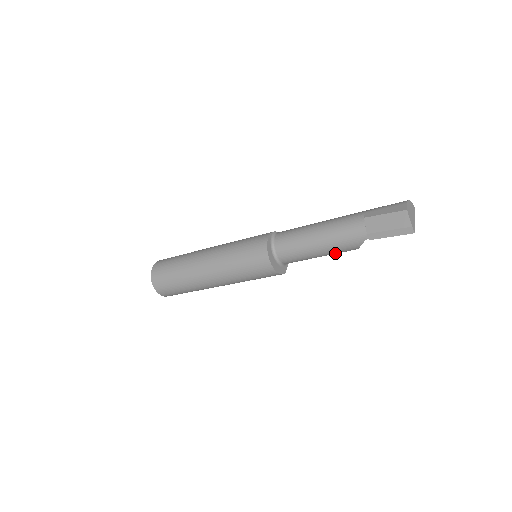
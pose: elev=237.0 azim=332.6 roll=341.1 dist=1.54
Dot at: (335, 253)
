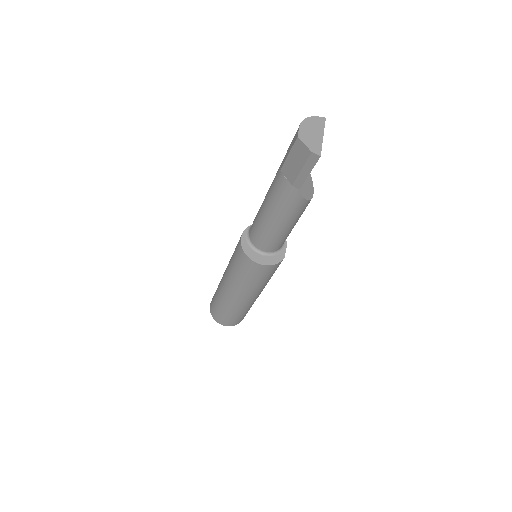
Dot at: (297, 217)
